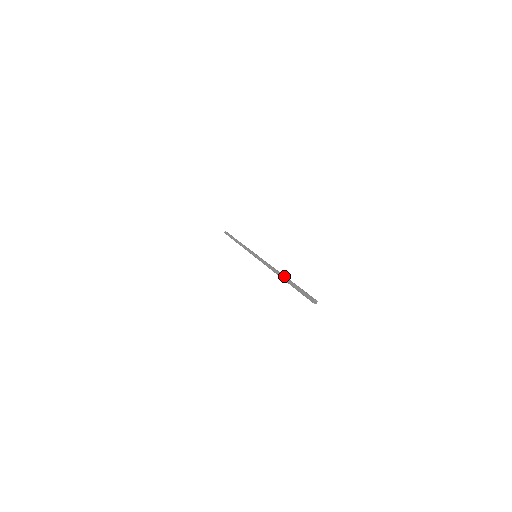
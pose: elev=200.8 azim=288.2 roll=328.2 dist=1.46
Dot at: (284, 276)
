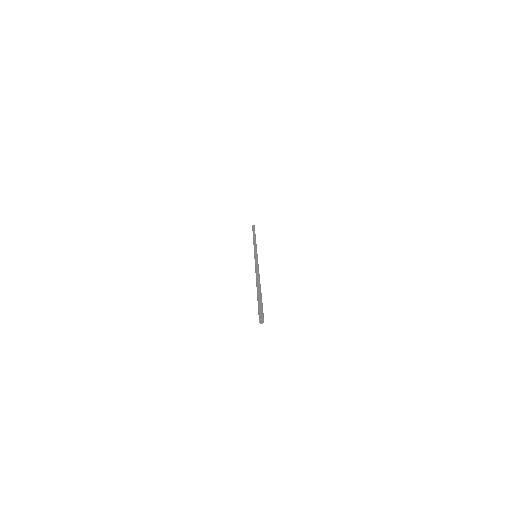
Dot at: (258, 284)
